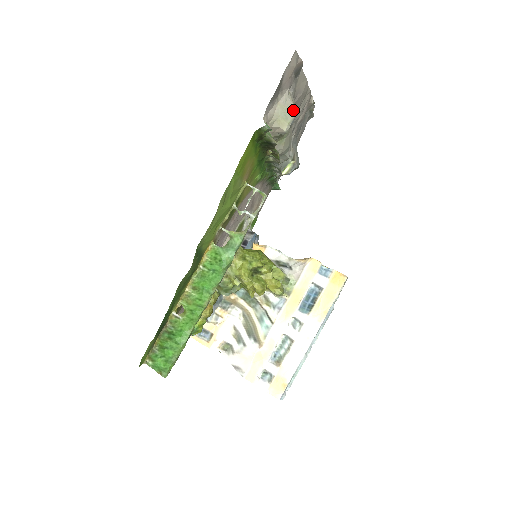
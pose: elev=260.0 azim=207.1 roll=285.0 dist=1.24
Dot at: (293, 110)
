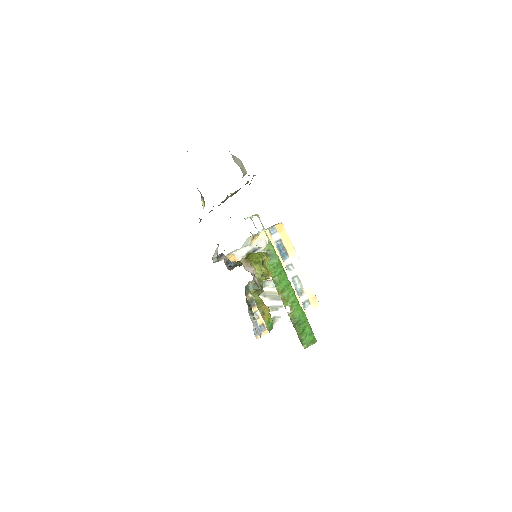
Dot at: (239, 159)
